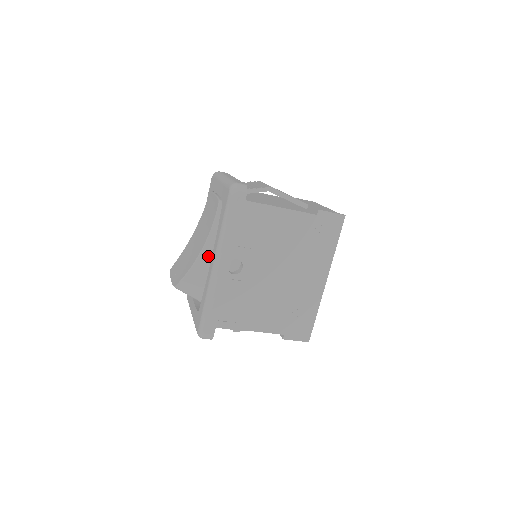
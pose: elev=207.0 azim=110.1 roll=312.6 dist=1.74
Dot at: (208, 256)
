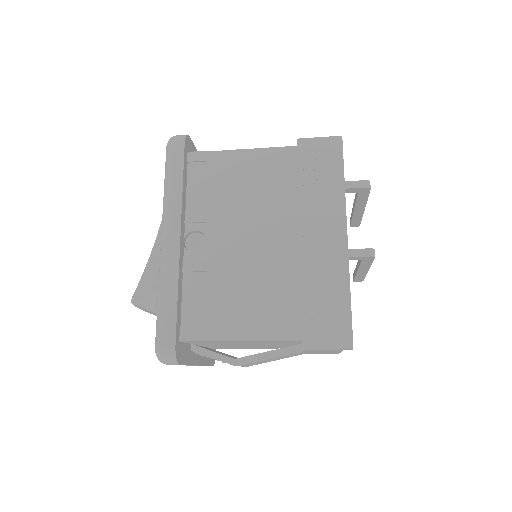
Dot at: occluded
